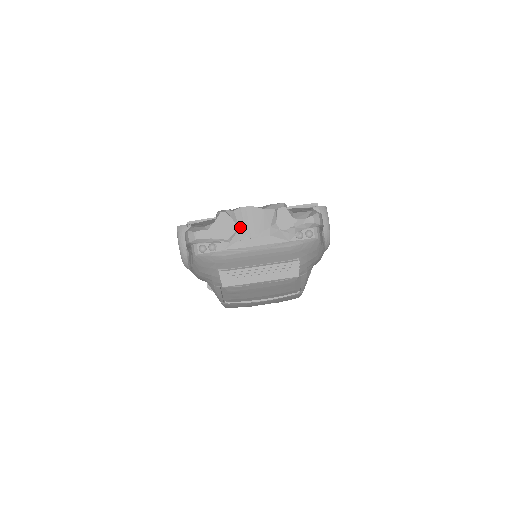
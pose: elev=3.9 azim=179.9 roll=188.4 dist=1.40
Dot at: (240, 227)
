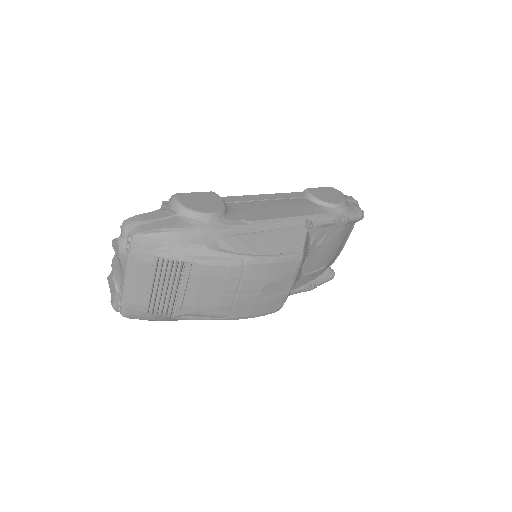
Dot at: (115, 277)
